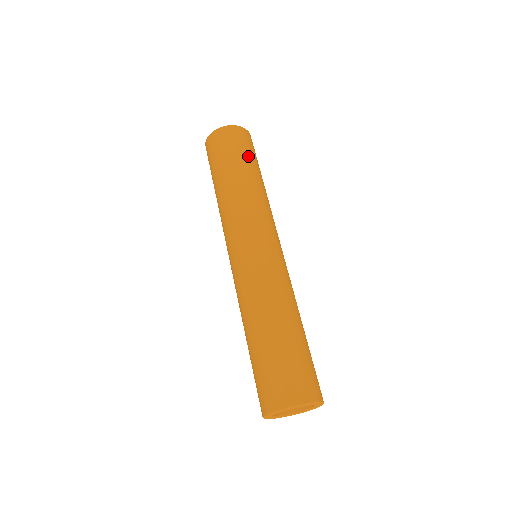
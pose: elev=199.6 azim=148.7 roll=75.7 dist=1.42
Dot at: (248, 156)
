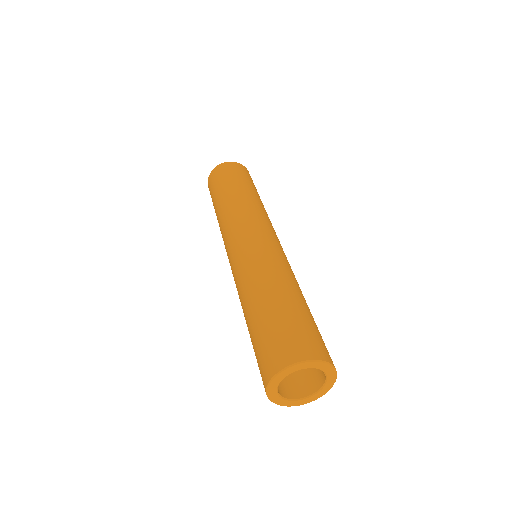
Dot at: (239, 179)
